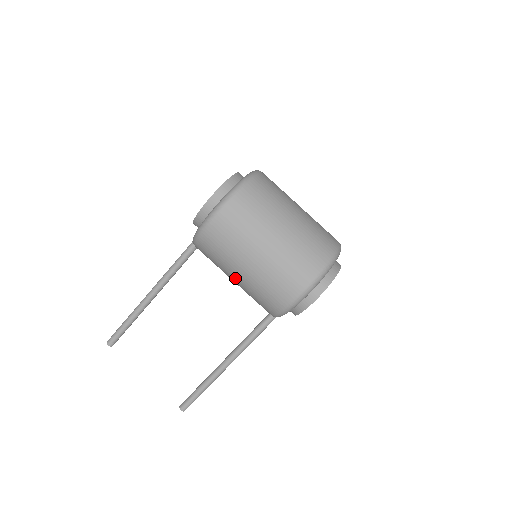
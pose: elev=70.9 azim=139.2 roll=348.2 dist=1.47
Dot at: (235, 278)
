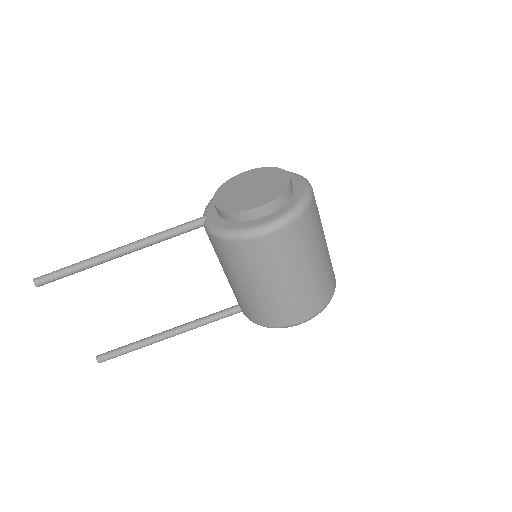
Dot at: (239, 283)
